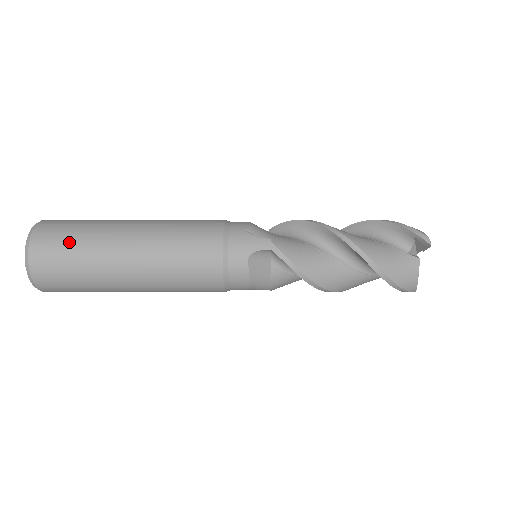
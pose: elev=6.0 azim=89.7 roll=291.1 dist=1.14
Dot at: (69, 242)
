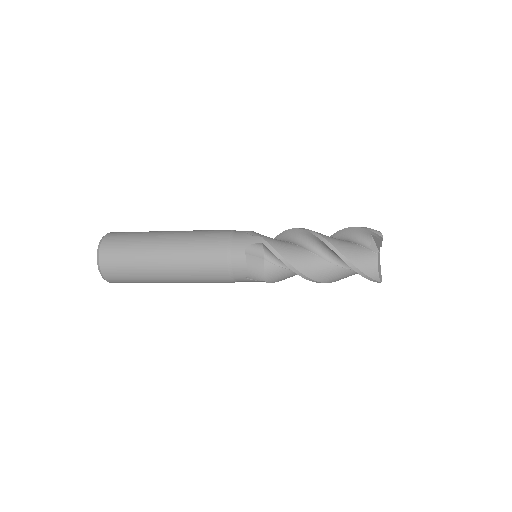
Dot at: (127, 240)
